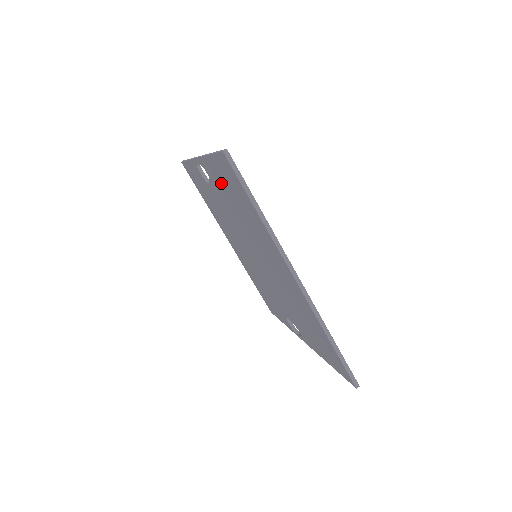
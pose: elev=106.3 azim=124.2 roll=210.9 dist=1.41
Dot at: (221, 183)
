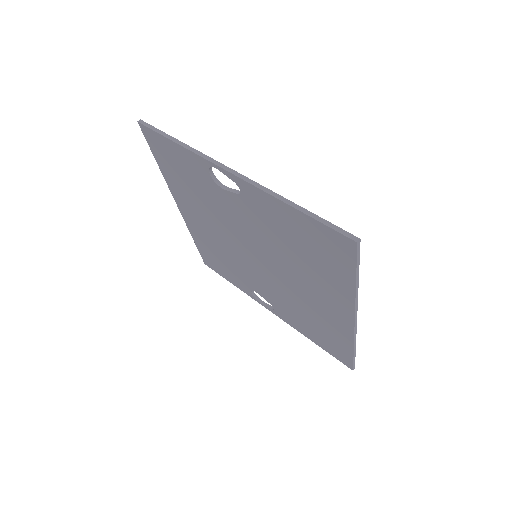
Dot at: (280, 222)
